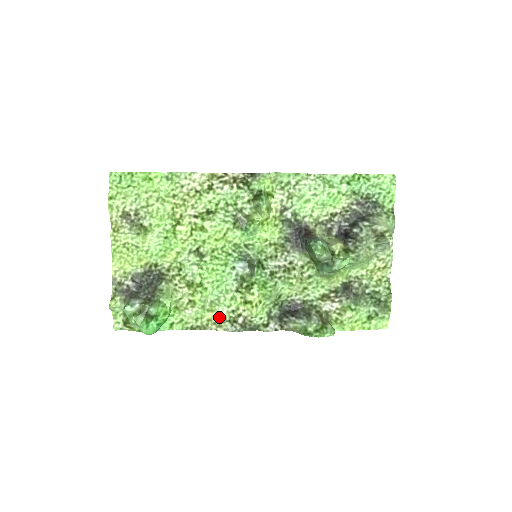
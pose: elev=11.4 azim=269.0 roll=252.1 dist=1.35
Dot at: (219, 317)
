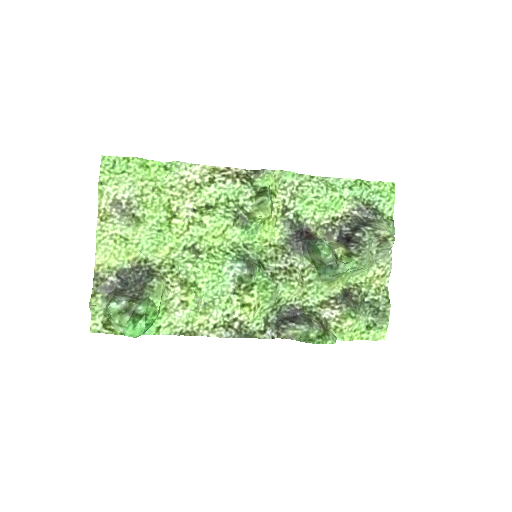
Dot at: (213, 321)
